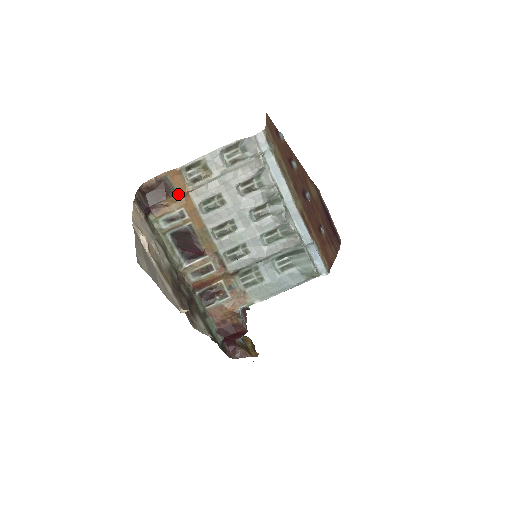
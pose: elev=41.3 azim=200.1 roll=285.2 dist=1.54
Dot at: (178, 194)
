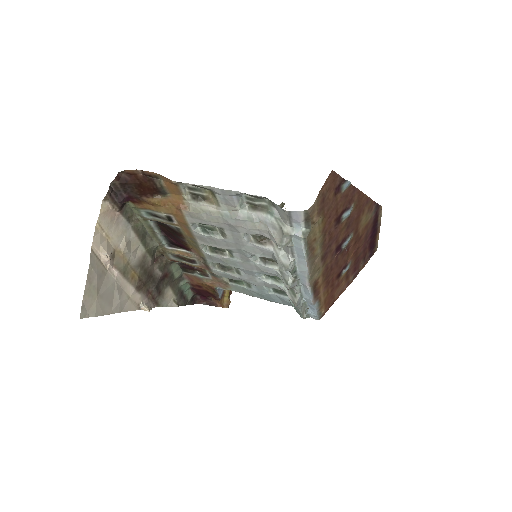
Dot at: (169, 198)
